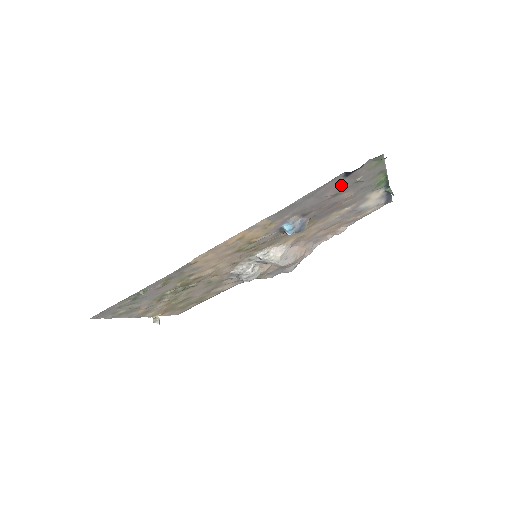
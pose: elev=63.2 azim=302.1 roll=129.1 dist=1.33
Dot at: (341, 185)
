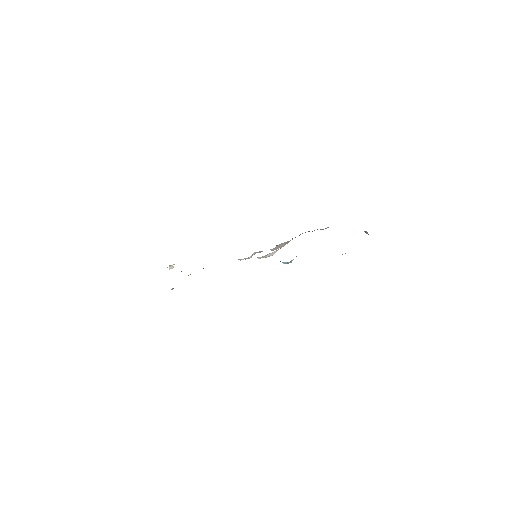
Dot at: occluded
